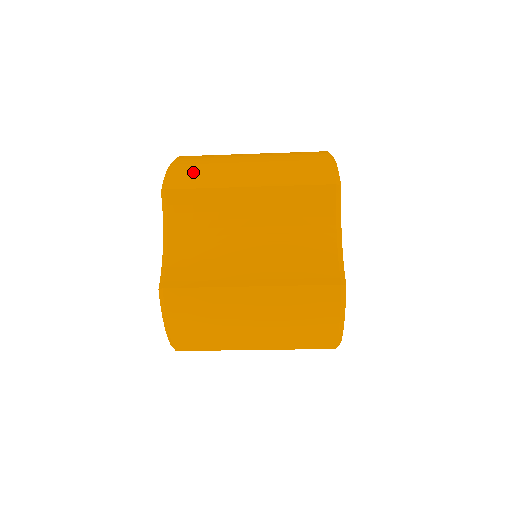
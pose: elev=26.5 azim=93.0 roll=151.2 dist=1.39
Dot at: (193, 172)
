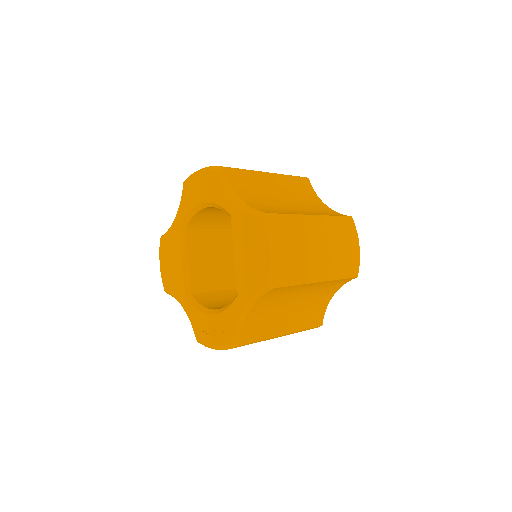
Dot at: (292, 265)
